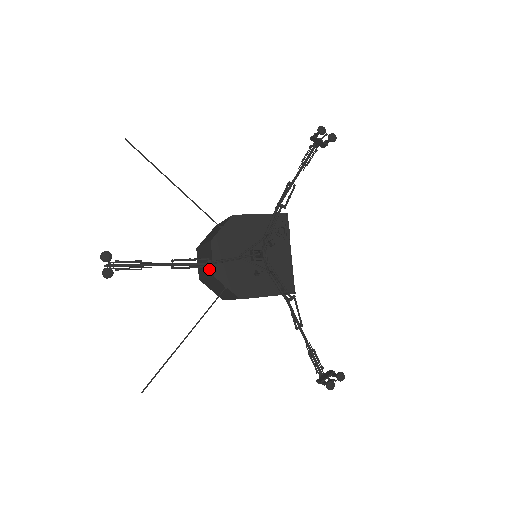
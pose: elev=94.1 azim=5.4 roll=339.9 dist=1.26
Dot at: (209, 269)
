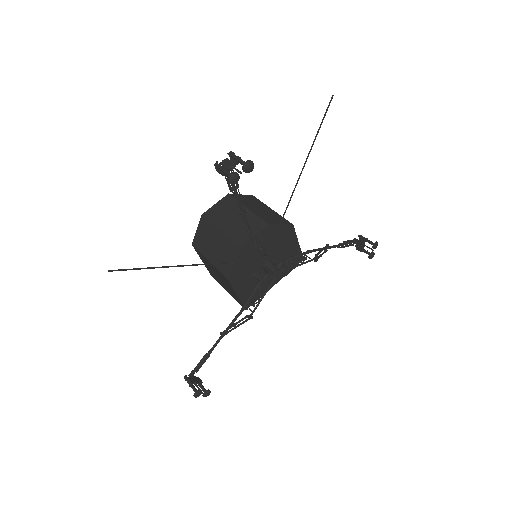
Dot at: (238, 234)
